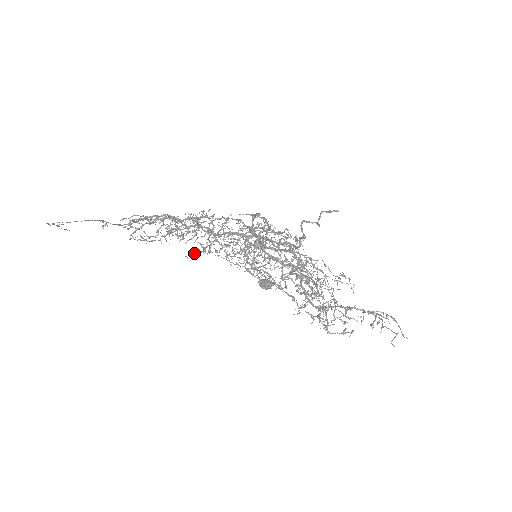
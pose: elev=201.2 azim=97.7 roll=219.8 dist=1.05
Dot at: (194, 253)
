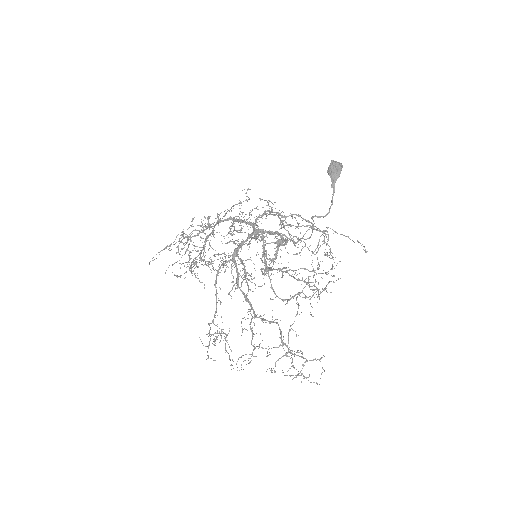
Dot at: occluded
